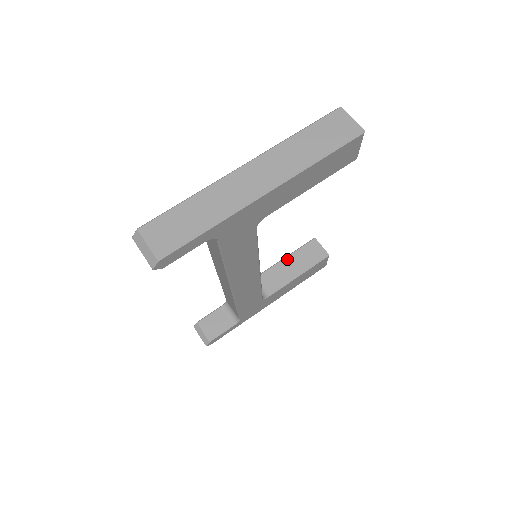
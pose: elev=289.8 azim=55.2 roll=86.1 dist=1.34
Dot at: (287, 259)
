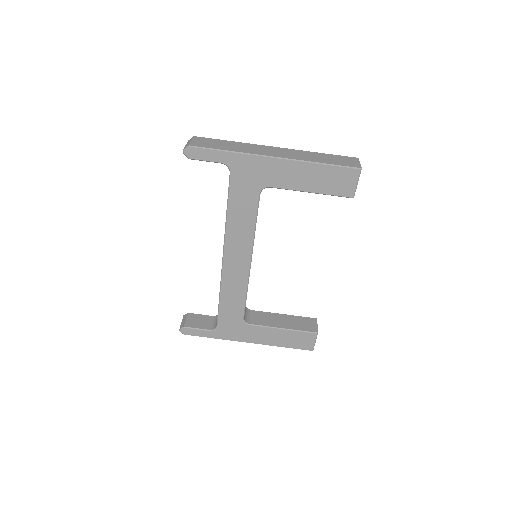
Dot at: (284, 315)
